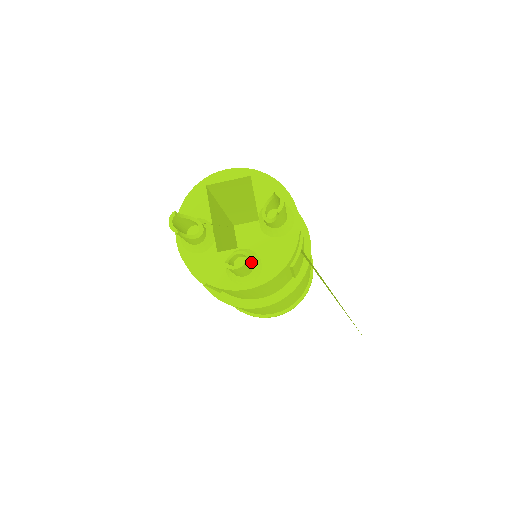
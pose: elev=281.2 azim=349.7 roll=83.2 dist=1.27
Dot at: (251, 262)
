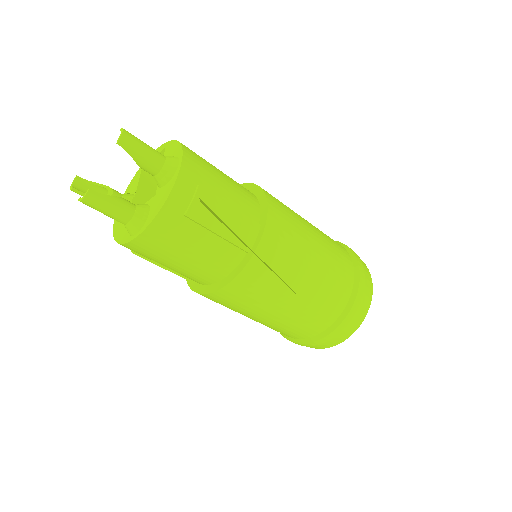
Dot at: (120, 203)
